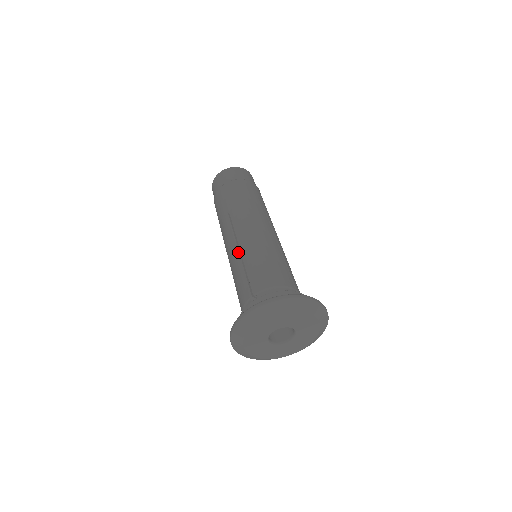
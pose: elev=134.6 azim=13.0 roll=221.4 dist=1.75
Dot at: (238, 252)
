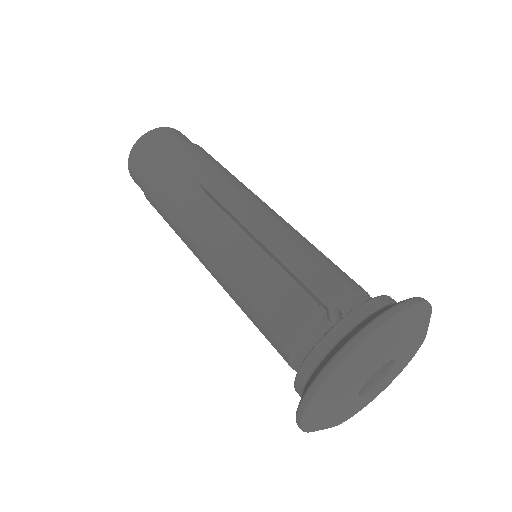
Dot at: (253, 242)
